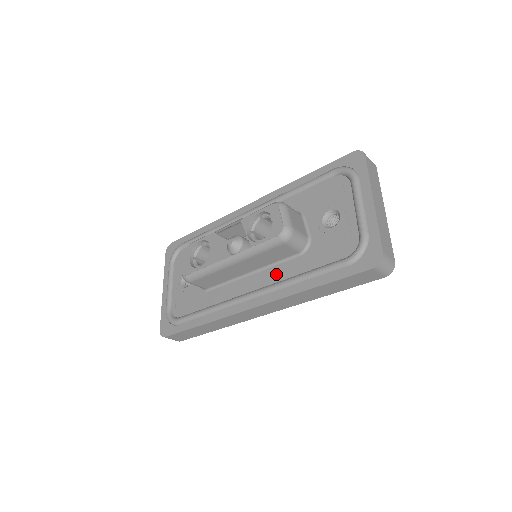
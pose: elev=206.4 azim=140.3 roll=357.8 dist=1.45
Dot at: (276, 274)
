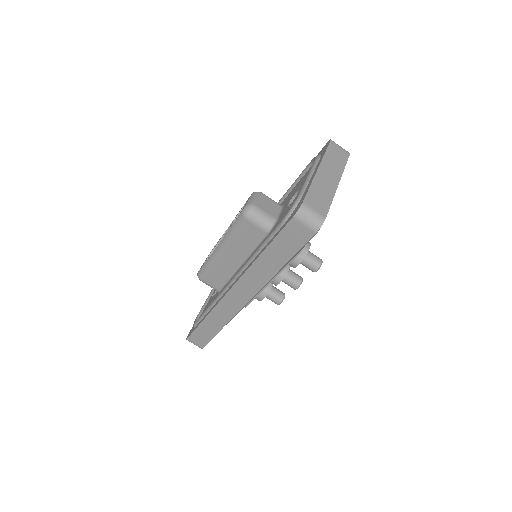
Dot at: occluded
